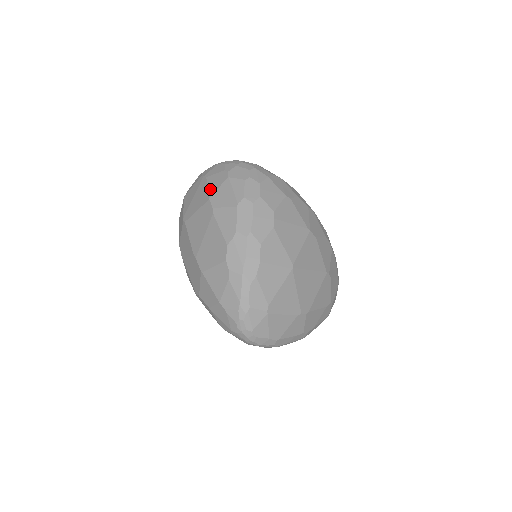
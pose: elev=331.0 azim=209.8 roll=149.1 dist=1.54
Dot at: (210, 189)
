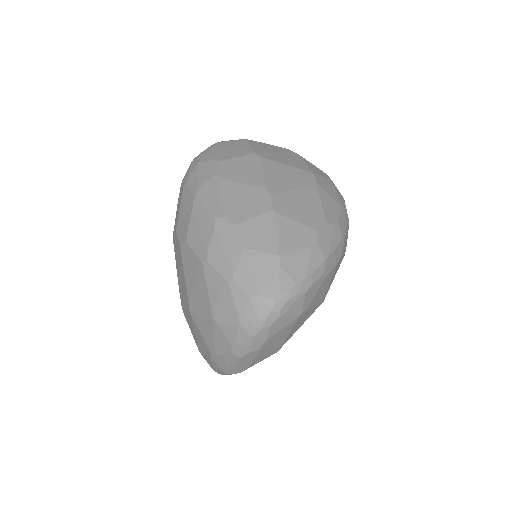
Dot at: (312, 168)
